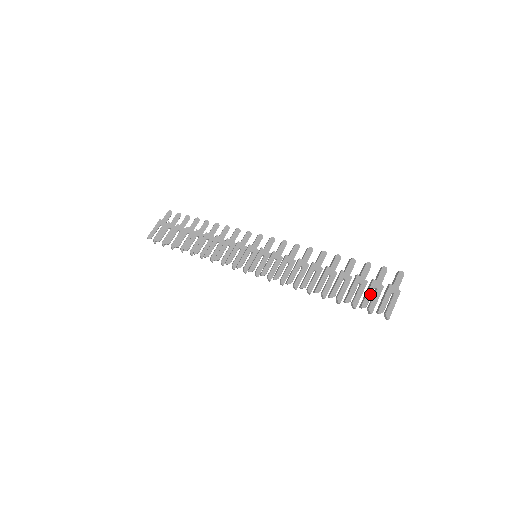
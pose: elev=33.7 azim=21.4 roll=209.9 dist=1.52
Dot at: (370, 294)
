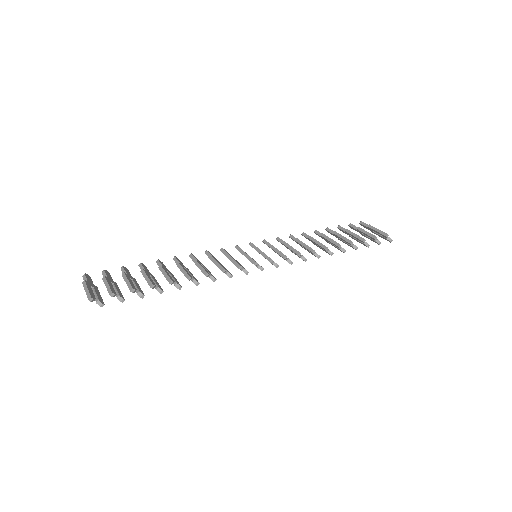
Dot at: (368, 233)
